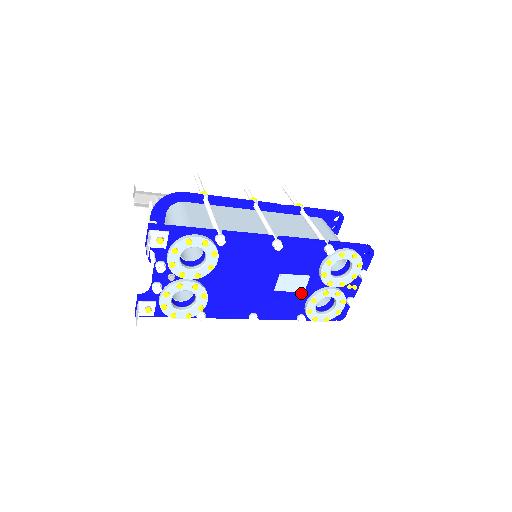
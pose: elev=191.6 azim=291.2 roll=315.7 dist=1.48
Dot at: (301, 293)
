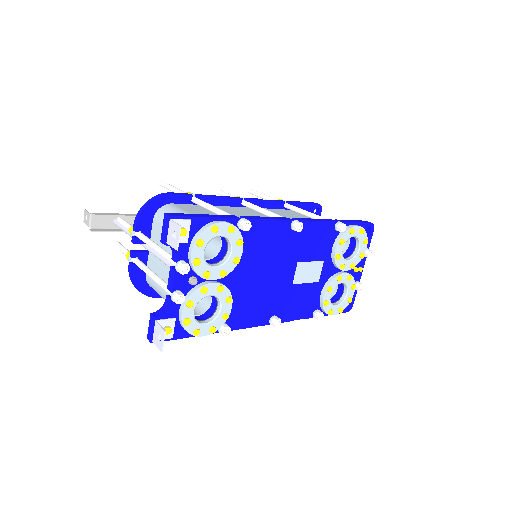
Dot at: (316, 283)
